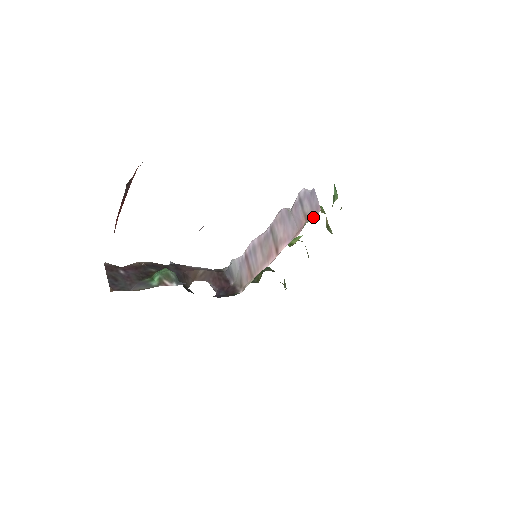
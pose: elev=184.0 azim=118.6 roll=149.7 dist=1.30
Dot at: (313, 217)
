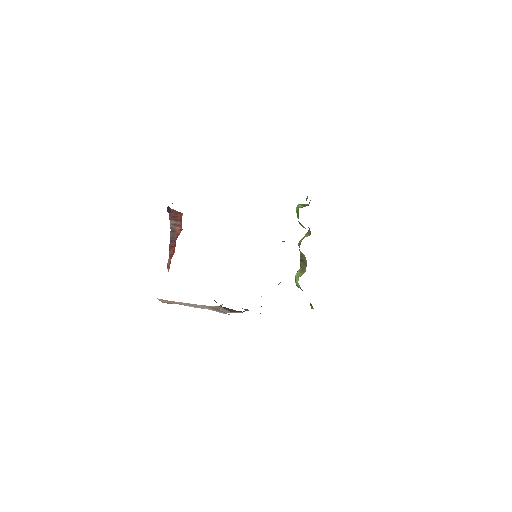
Dot at: occluded
